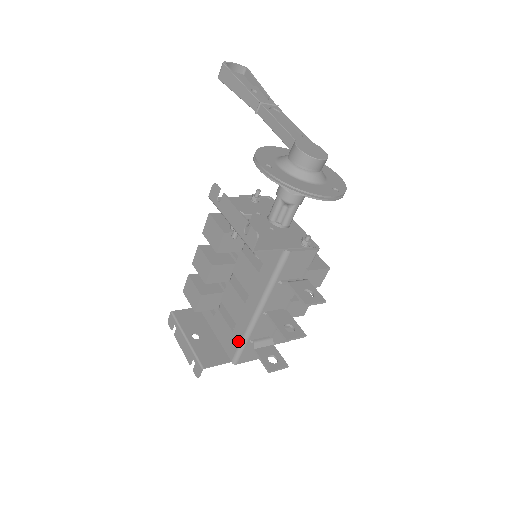
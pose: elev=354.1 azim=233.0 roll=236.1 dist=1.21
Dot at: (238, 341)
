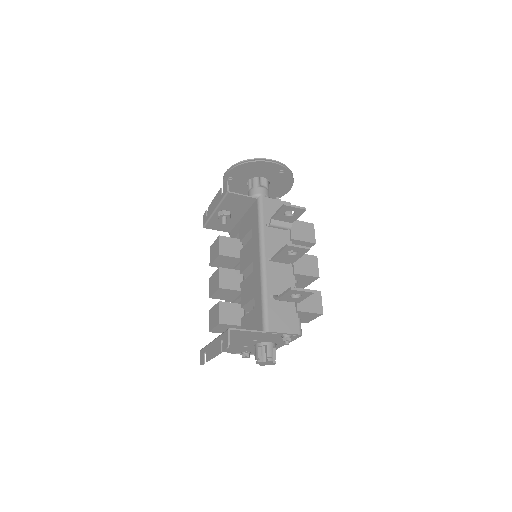
Dot at: (260, 304)
